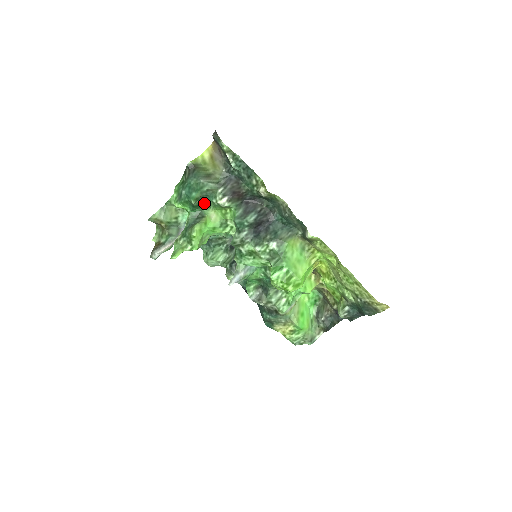
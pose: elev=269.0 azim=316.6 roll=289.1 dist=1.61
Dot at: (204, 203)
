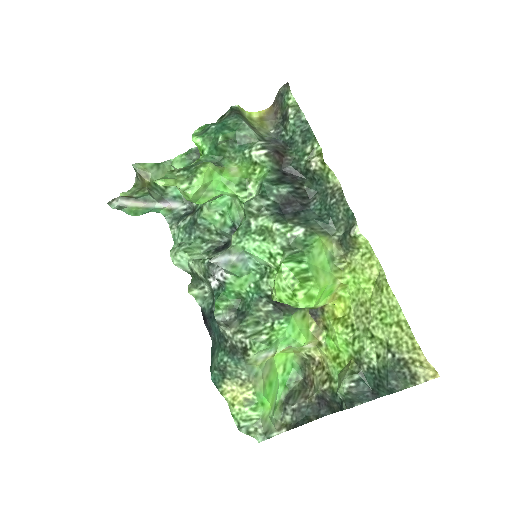
Dot at: (230, 152)
